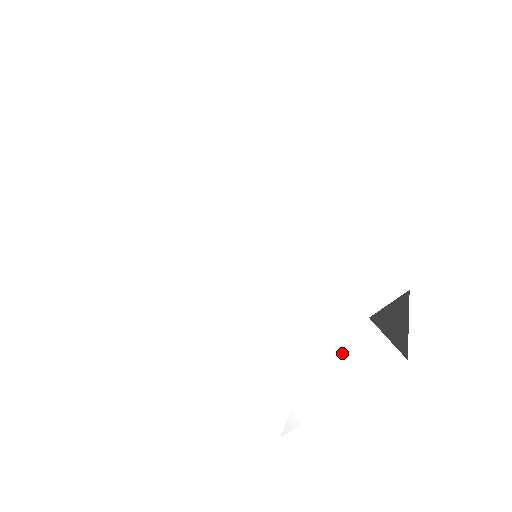
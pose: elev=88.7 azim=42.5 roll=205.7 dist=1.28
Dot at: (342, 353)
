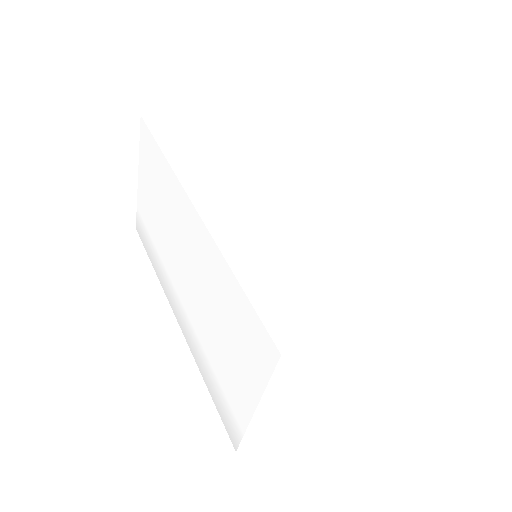
Dot at: (244, 345)
